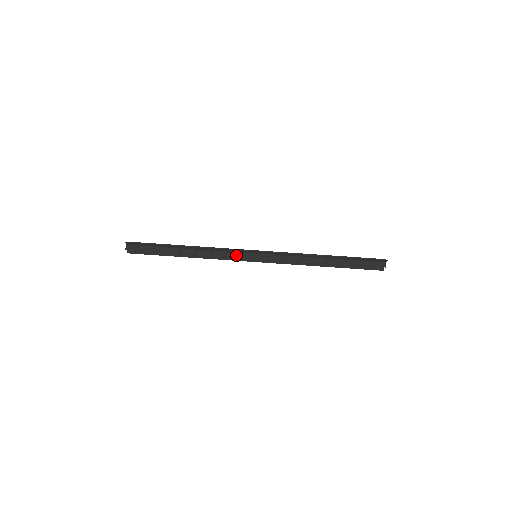
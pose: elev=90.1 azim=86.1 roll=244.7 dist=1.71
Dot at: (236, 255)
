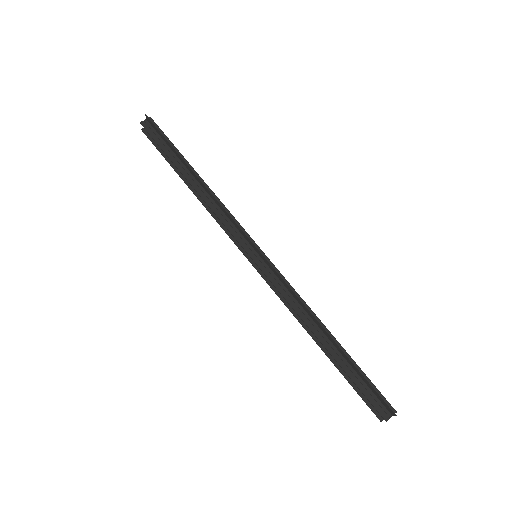
Dot at: (235, 233)
